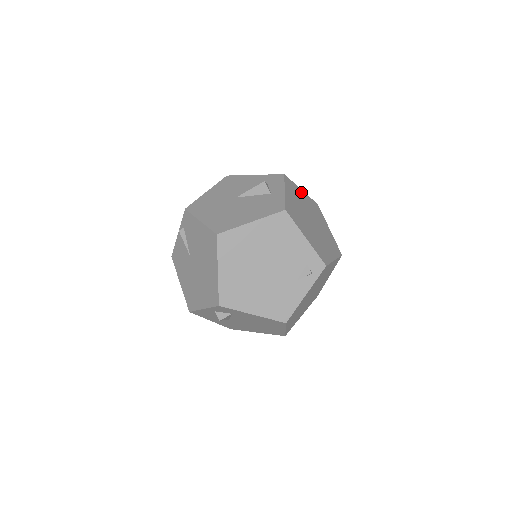
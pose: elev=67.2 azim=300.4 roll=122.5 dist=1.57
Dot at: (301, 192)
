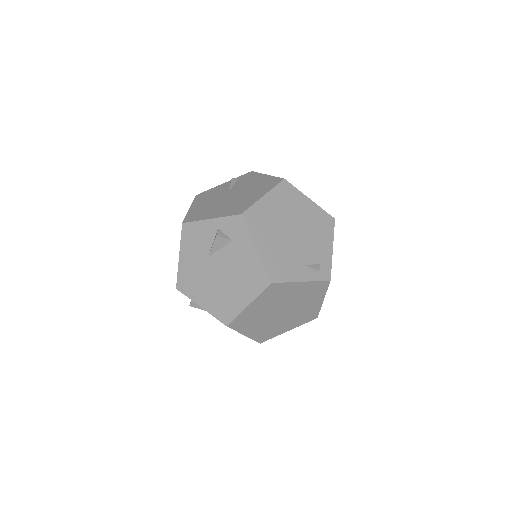
Dot at: occluded
